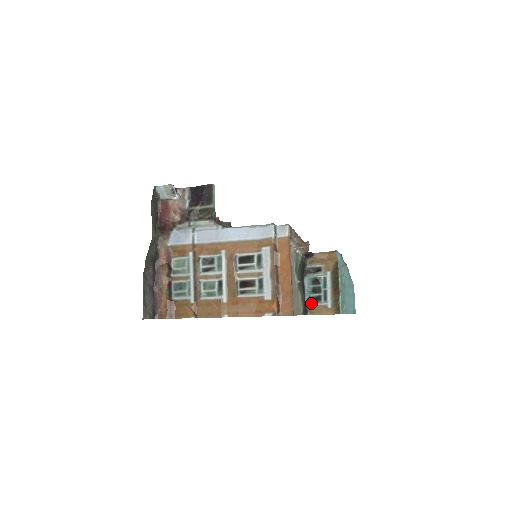
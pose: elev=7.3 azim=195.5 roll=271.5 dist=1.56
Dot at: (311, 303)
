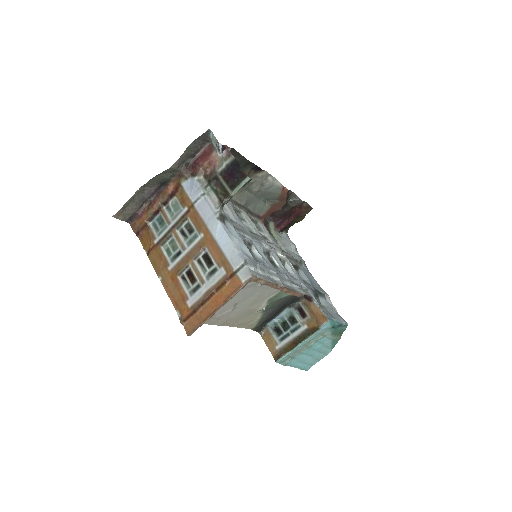
Dot at: (272, 329)
